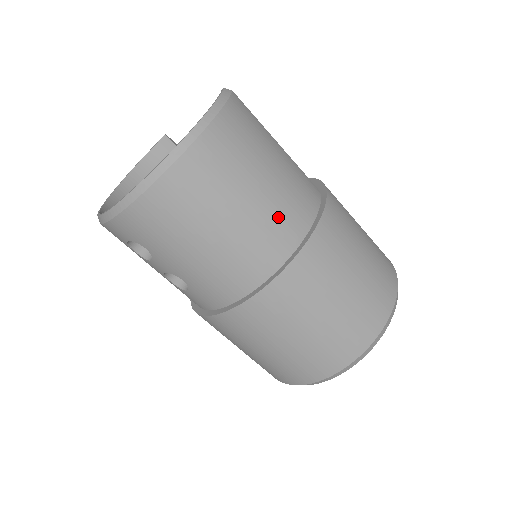
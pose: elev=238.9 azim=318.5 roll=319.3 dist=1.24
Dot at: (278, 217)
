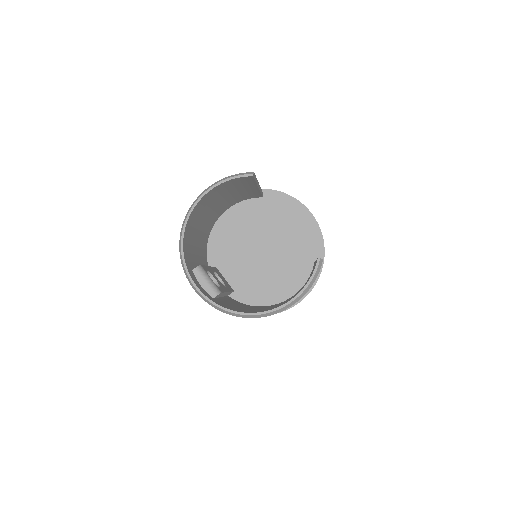
Dot at: occluded
